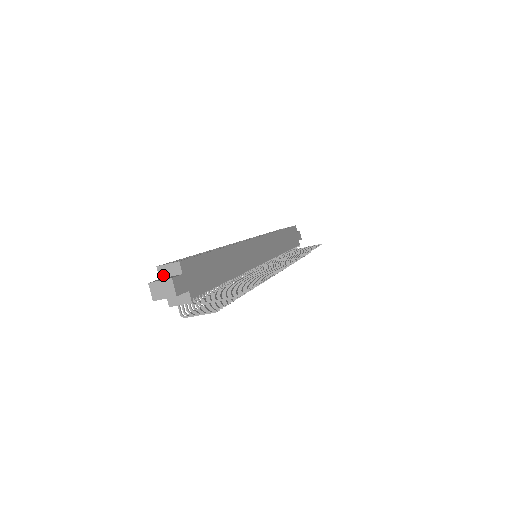
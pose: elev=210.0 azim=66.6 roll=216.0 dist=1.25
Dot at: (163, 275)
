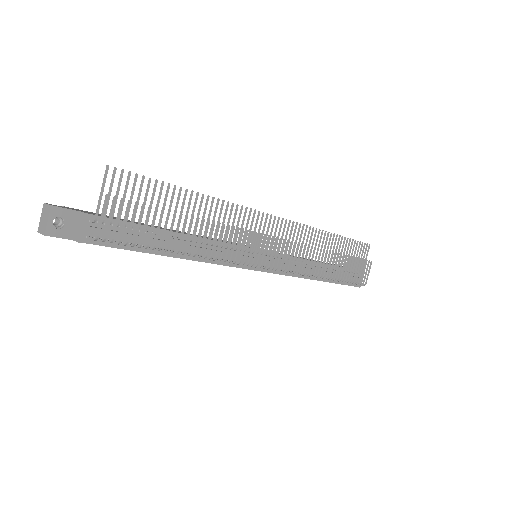
Dot at: occluded
